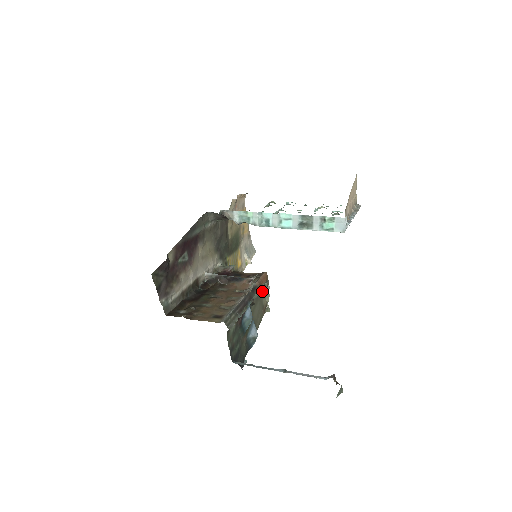
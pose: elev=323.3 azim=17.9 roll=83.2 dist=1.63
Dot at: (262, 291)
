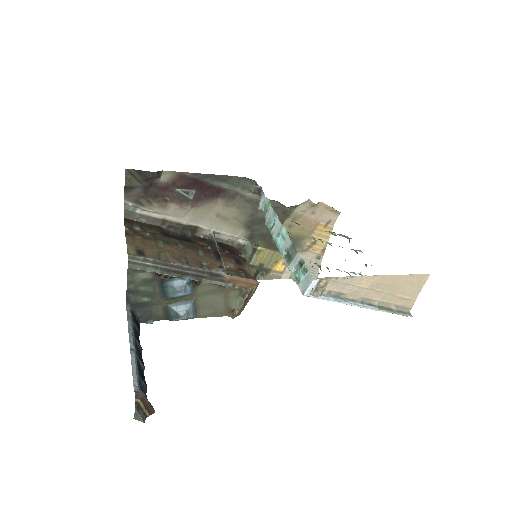
Dot at: (236, 292)
